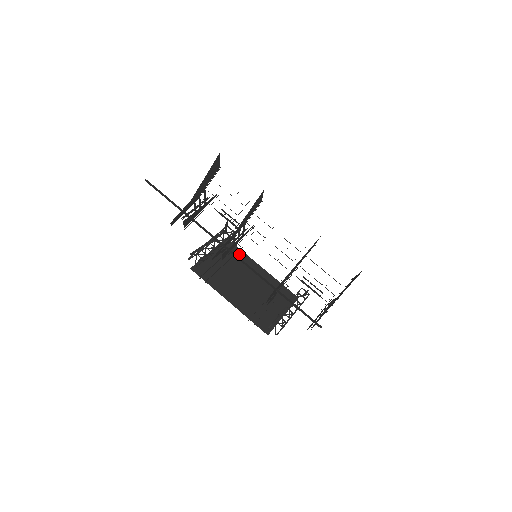
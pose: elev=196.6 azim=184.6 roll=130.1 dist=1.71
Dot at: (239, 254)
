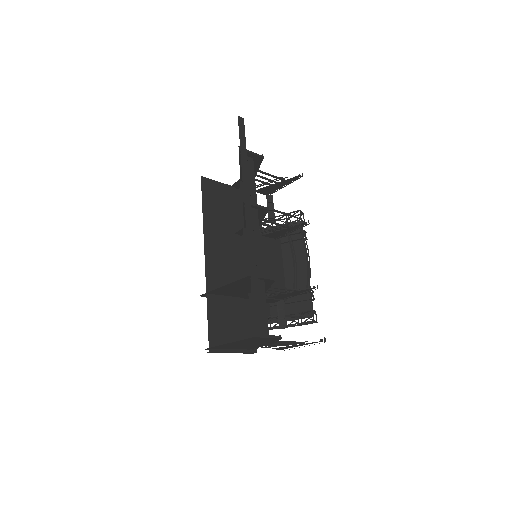
Dot at: (298, 242)
